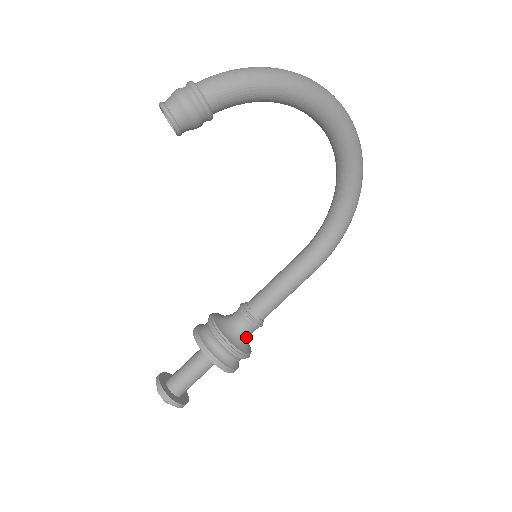
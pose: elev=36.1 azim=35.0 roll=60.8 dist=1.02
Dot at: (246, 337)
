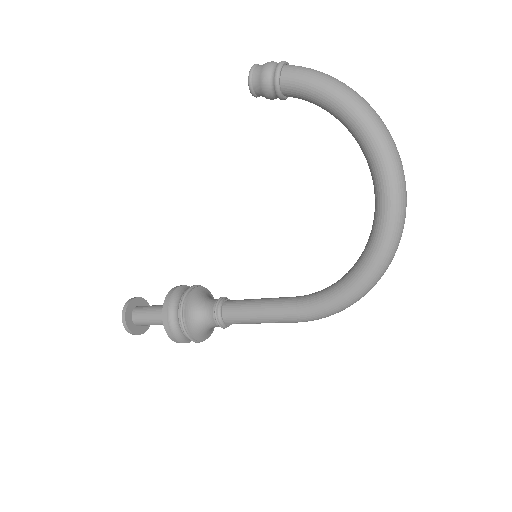
Dot at: (202, 320)
